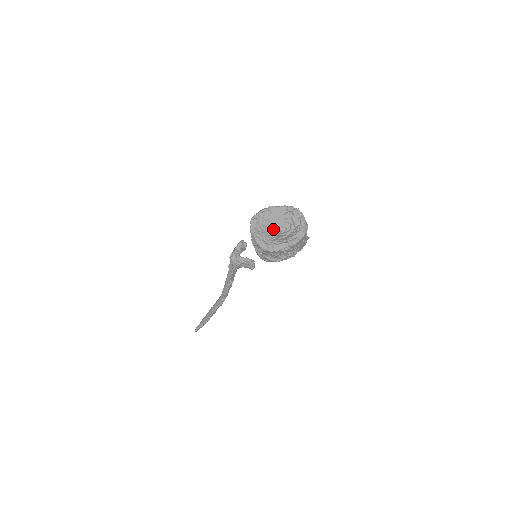
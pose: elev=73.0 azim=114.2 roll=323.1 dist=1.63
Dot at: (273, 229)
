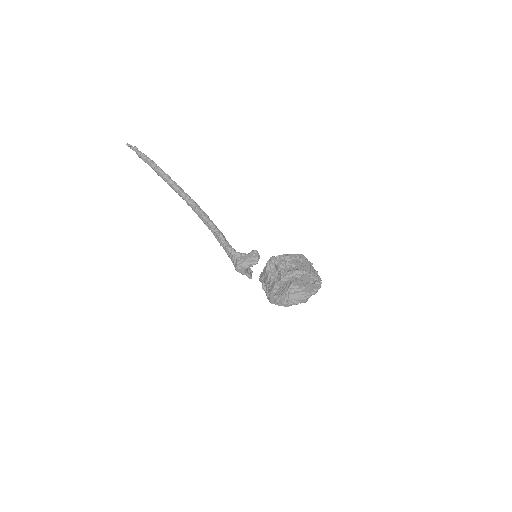
Dot at: (290, 284)
